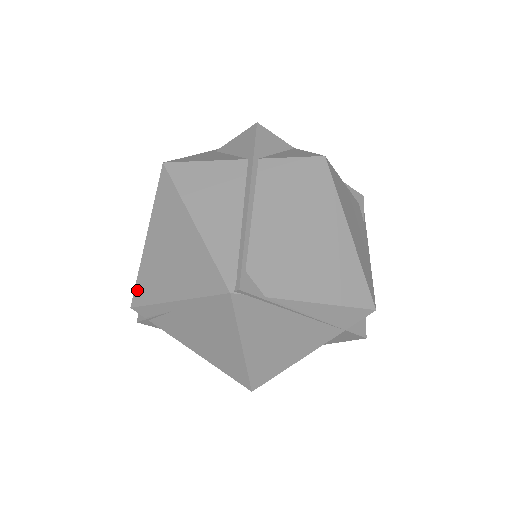
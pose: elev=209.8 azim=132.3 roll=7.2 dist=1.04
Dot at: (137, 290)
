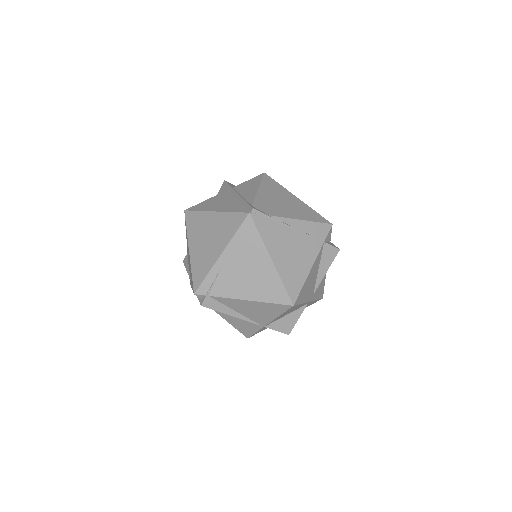
Dot at: (194, 280)
